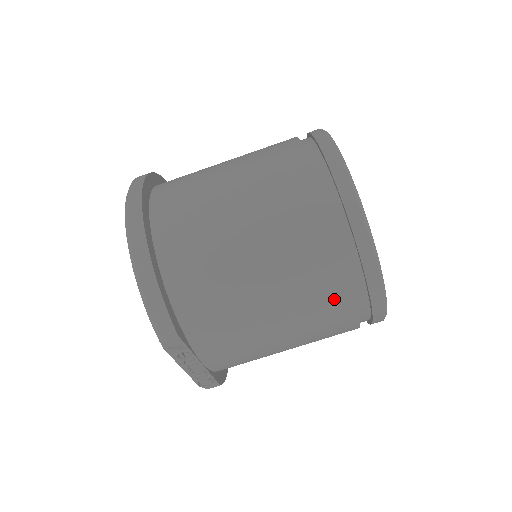
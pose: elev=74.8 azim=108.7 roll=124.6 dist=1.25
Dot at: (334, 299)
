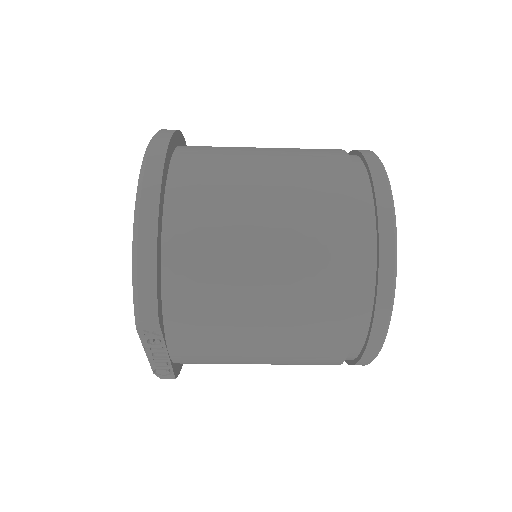
Dot at: (332, 334)
